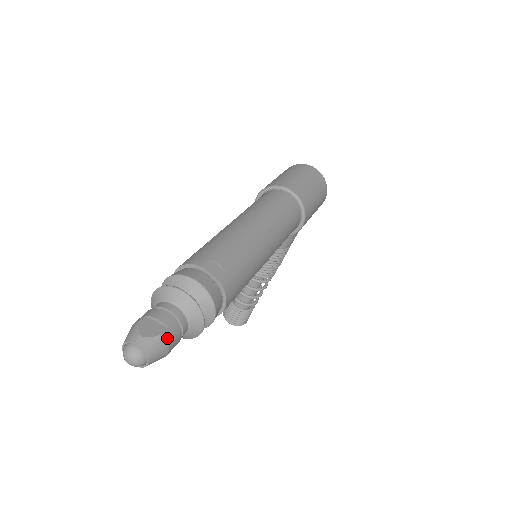
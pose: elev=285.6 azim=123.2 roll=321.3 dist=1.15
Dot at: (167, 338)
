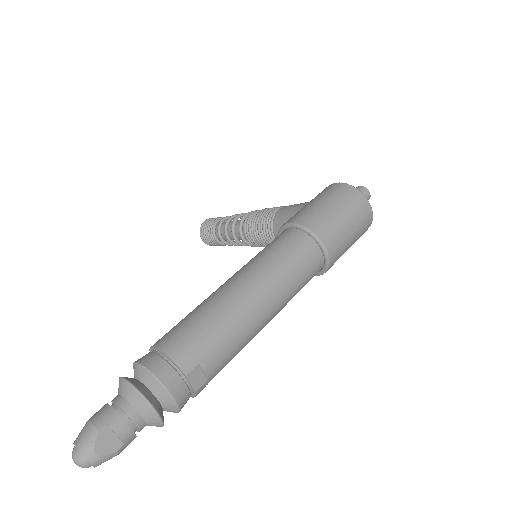
Dot at: (119, 452)
